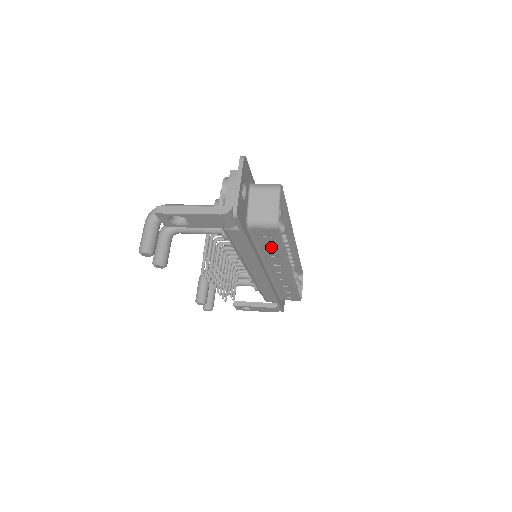
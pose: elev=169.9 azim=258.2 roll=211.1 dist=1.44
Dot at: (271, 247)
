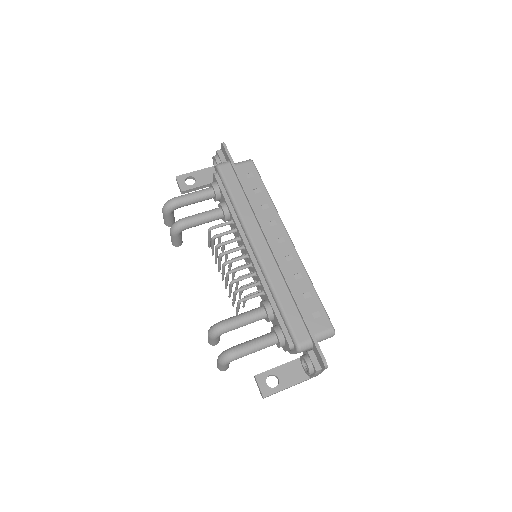
Dot at: occluded
